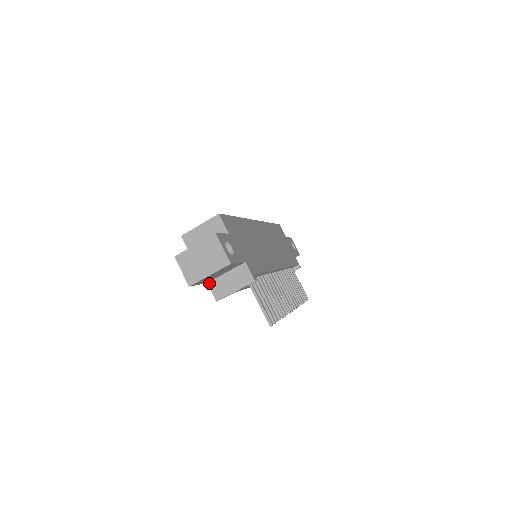
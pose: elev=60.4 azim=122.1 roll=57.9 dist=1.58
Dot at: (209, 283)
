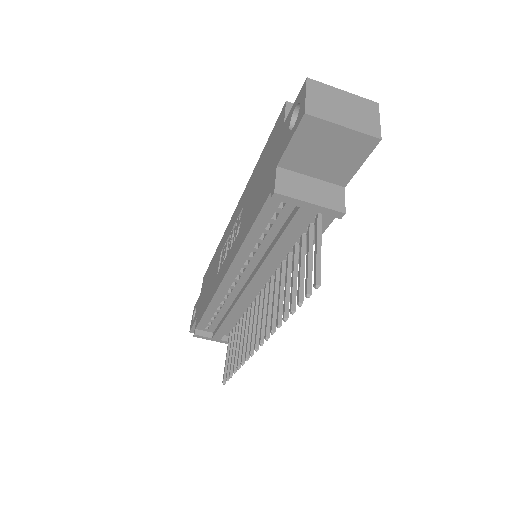
Dot at: (279, 168)
